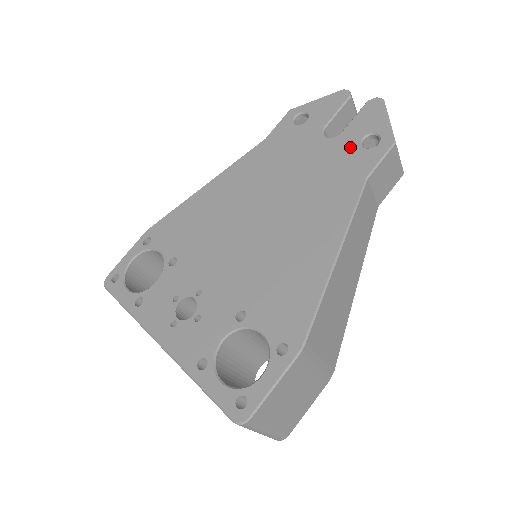
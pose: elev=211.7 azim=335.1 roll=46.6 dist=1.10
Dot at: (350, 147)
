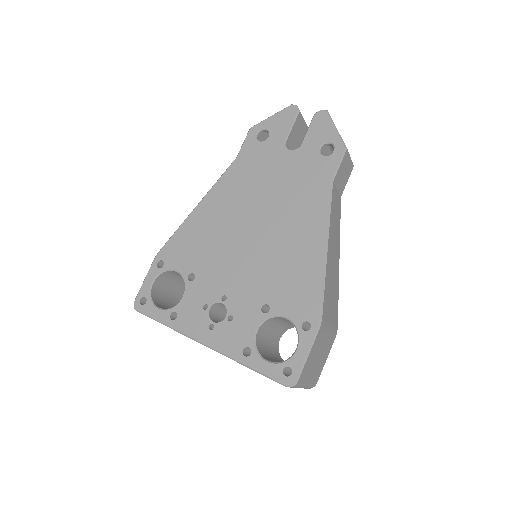
Dot at: (312, 156)
